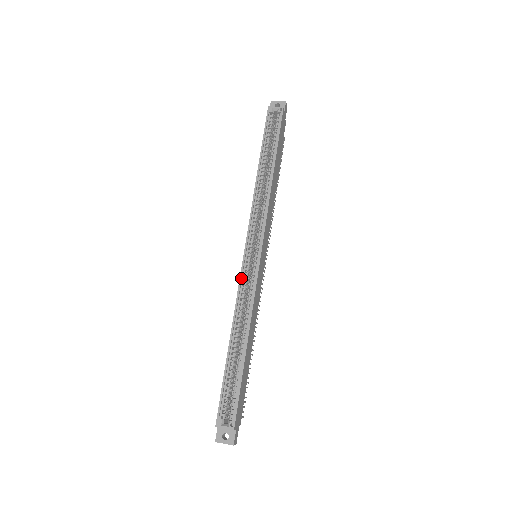
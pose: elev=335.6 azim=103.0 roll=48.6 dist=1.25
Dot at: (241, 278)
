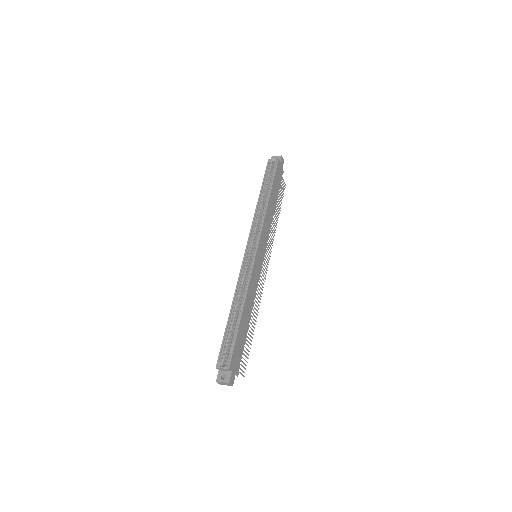
Dot at: (242, 267)
